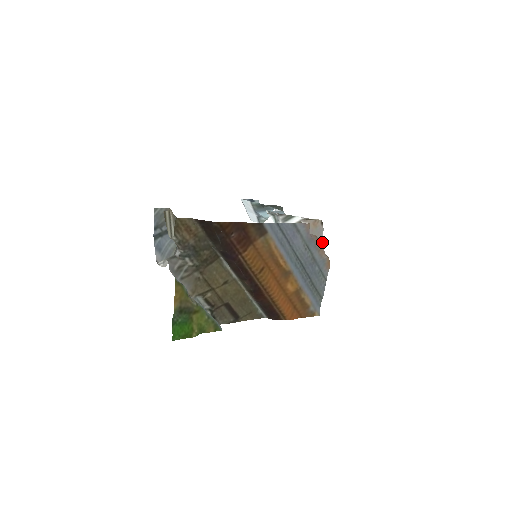
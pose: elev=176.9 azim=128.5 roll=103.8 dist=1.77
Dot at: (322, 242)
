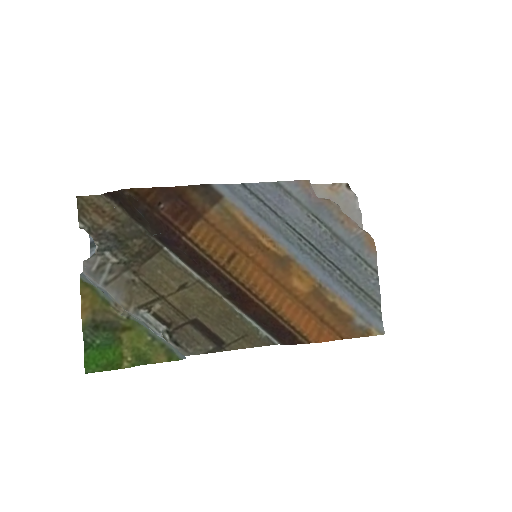
Dot at: (360, 217)
